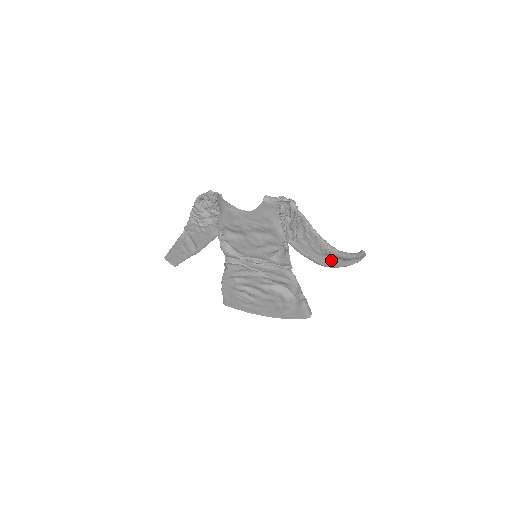
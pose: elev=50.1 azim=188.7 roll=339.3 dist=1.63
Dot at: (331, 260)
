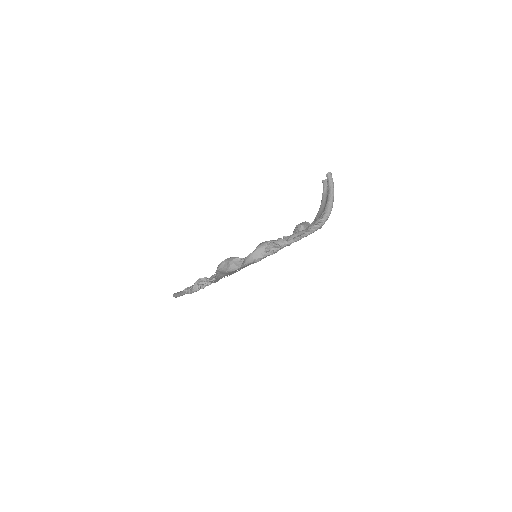
Dot at: occluded
